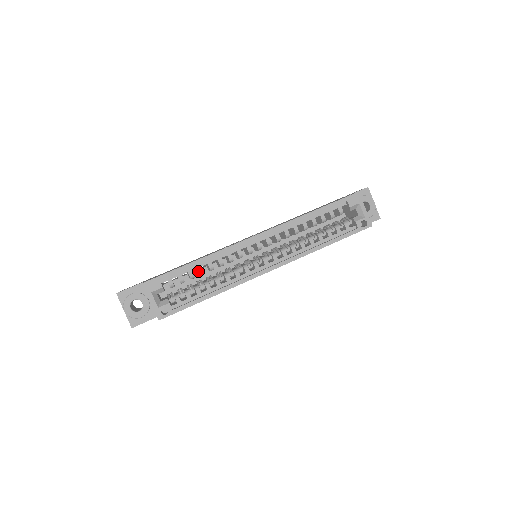
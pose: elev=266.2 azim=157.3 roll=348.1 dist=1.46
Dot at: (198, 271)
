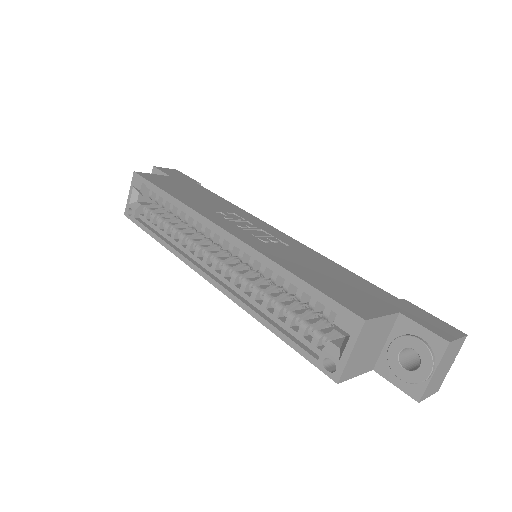
Dot at: occluded
